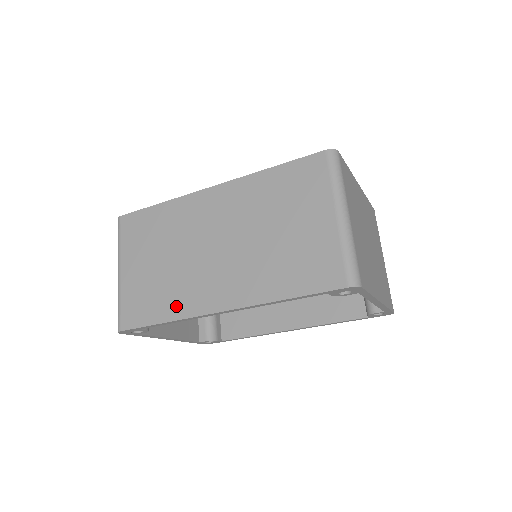
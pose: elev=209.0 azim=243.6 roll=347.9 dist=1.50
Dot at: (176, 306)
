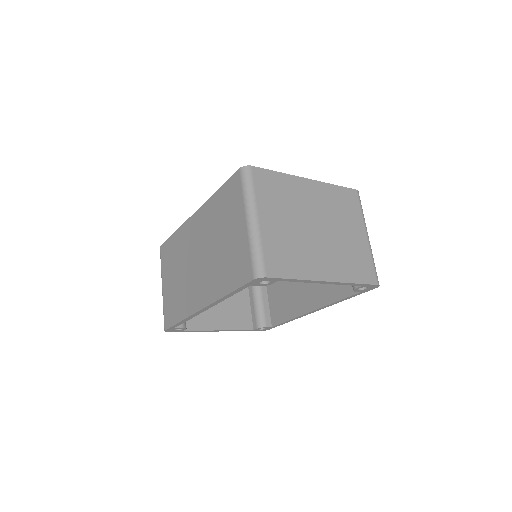
Dot at: (184, 308)
